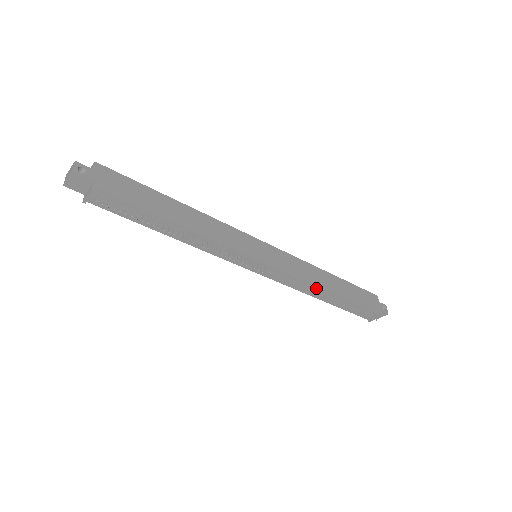
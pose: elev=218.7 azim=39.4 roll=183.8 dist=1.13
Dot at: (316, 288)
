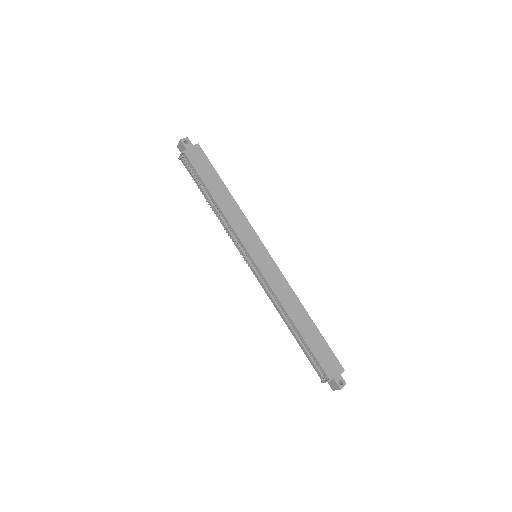
Dot at: (283, 309)
